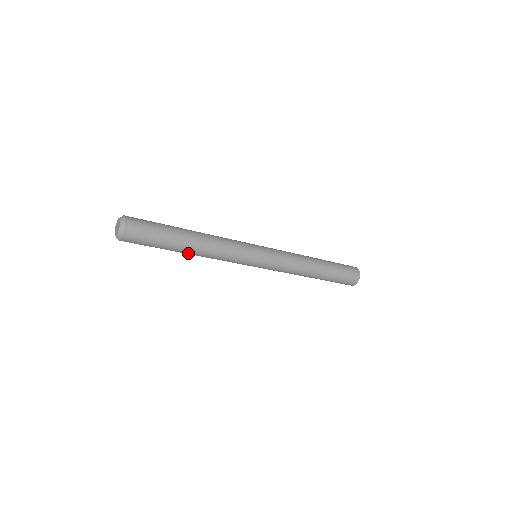
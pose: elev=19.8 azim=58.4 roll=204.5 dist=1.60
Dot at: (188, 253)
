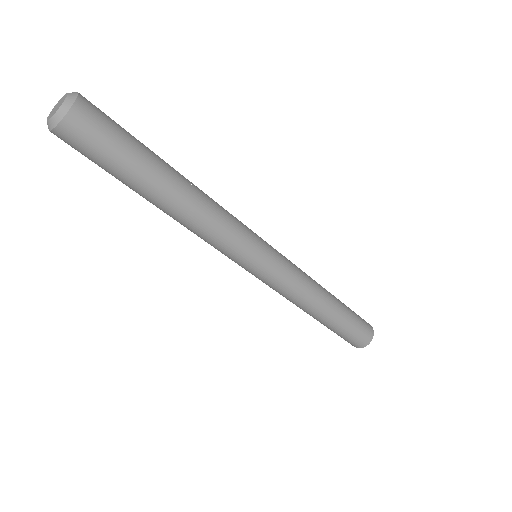
Dot at: (169, 201)
